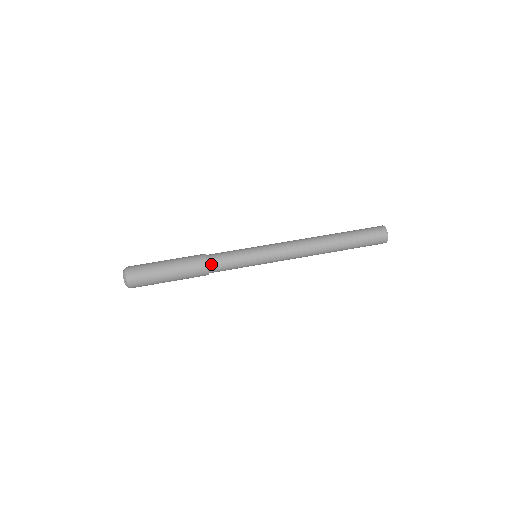
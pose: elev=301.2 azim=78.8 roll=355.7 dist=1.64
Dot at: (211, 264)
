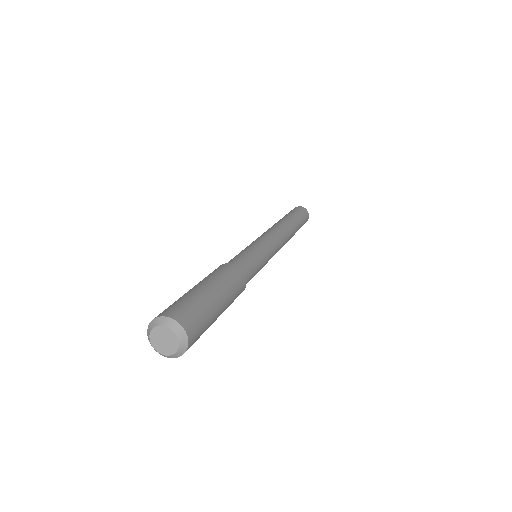
Dot at: (232, 264)
